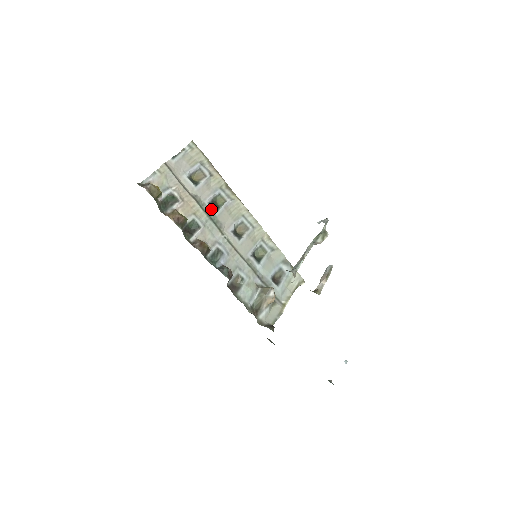
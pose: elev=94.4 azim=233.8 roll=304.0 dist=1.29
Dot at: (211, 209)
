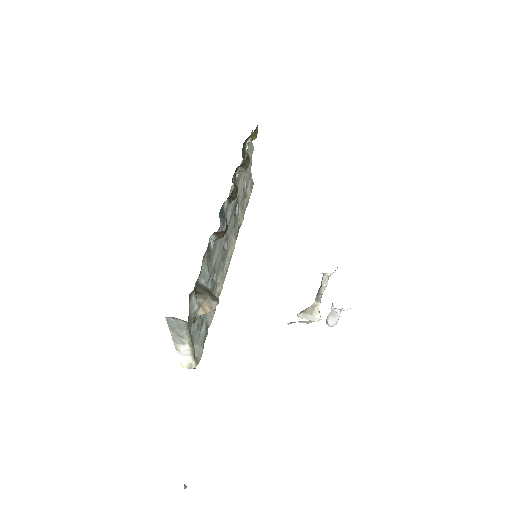
Dot at: occluded
